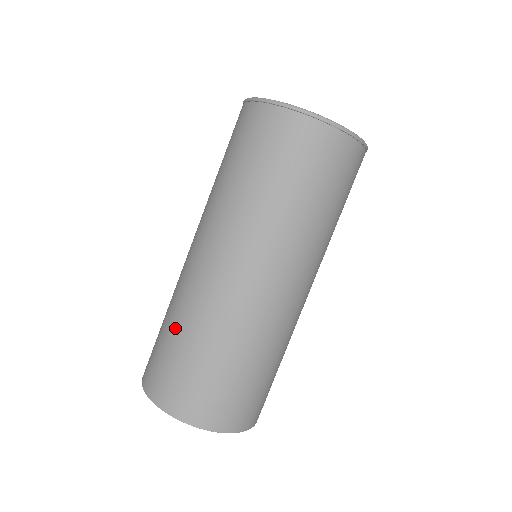
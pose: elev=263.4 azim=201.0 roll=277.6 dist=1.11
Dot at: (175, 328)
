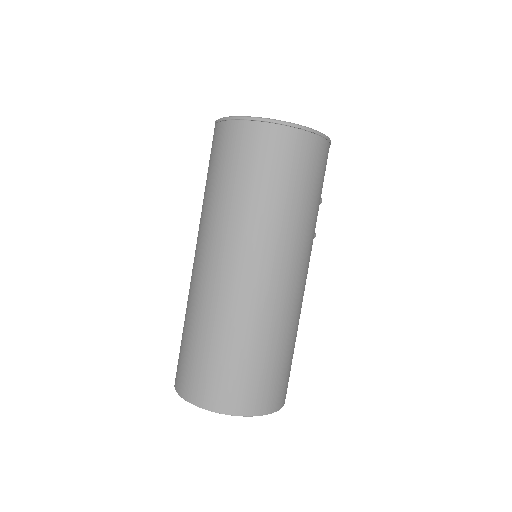
Dot at: (186, 326)
